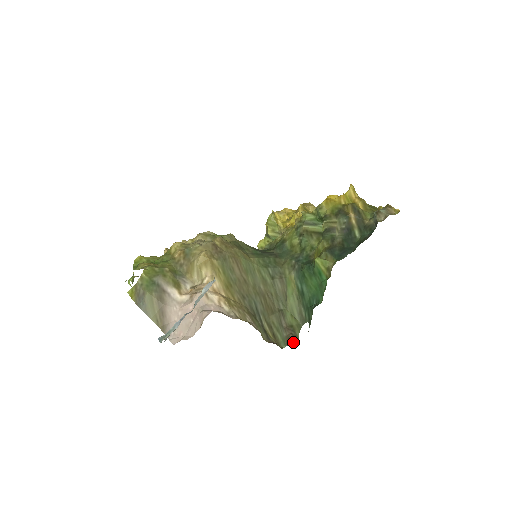
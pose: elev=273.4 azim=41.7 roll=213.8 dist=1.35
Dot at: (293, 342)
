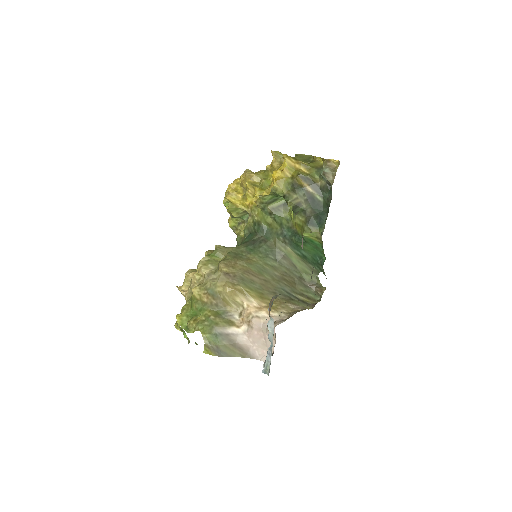
Dot at: (322, 292)
